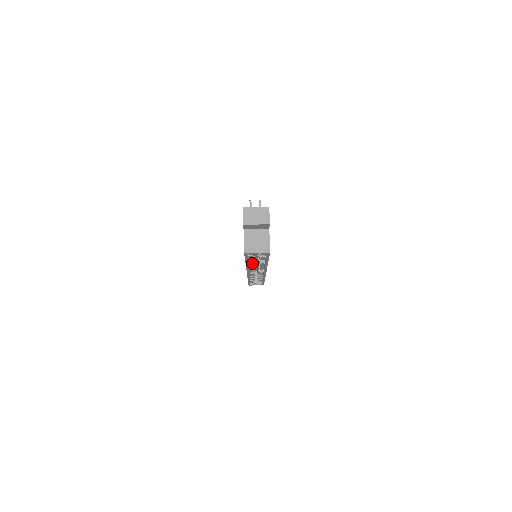
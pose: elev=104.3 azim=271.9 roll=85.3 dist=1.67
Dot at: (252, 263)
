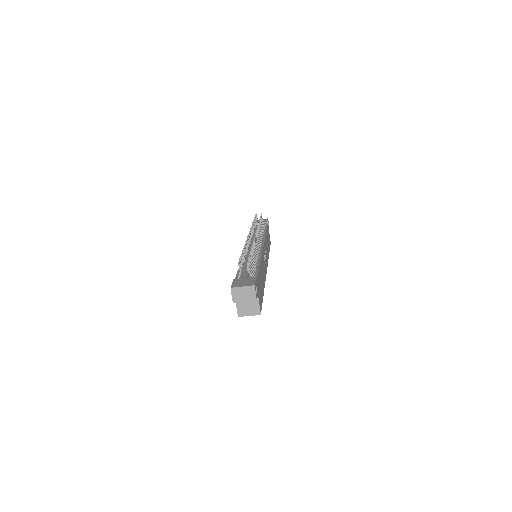
Dot at: occluded
